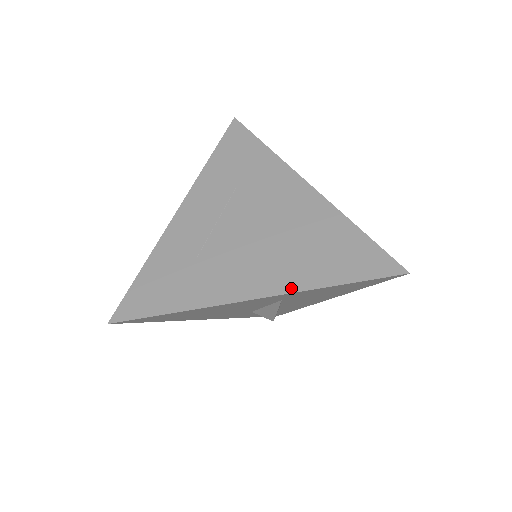
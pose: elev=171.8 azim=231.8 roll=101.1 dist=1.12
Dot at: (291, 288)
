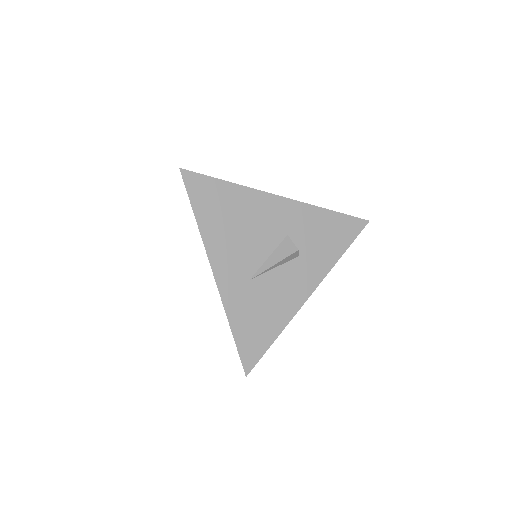
Dot at: occluded
